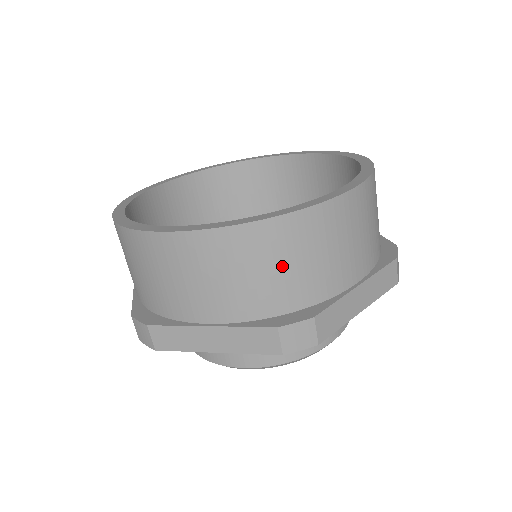
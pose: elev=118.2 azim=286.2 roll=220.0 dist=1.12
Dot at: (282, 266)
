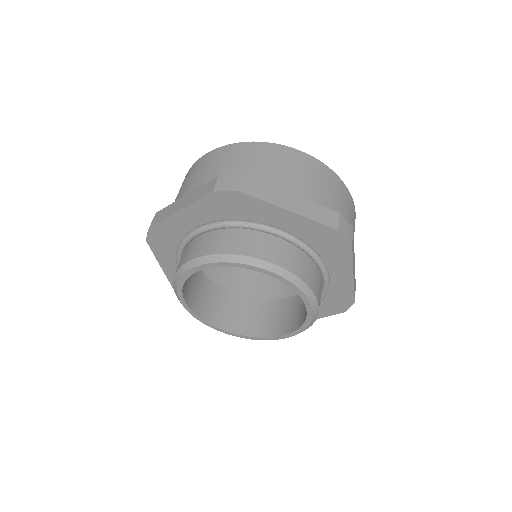
Dot at: (242, 162)
